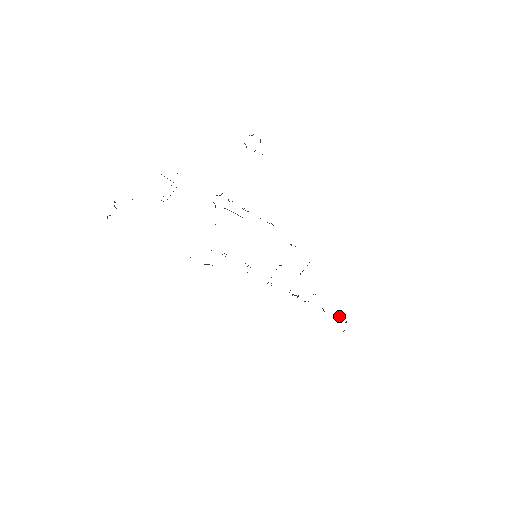
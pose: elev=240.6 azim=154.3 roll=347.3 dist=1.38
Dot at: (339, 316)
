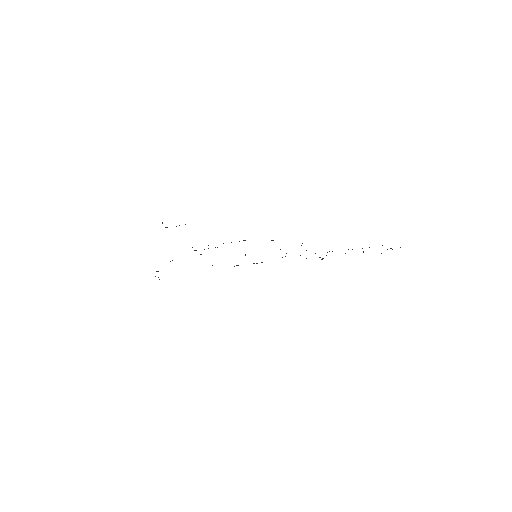
Dot at: occluded
